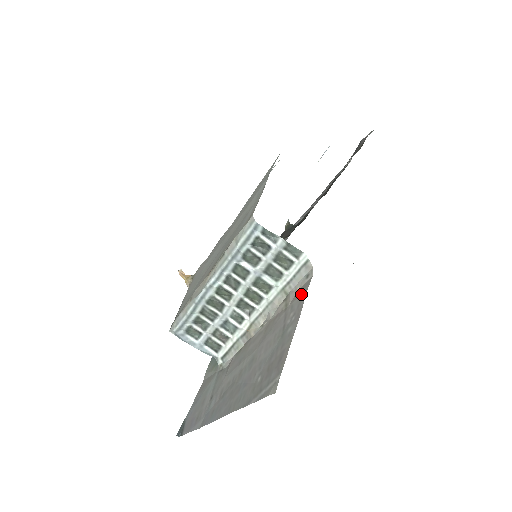
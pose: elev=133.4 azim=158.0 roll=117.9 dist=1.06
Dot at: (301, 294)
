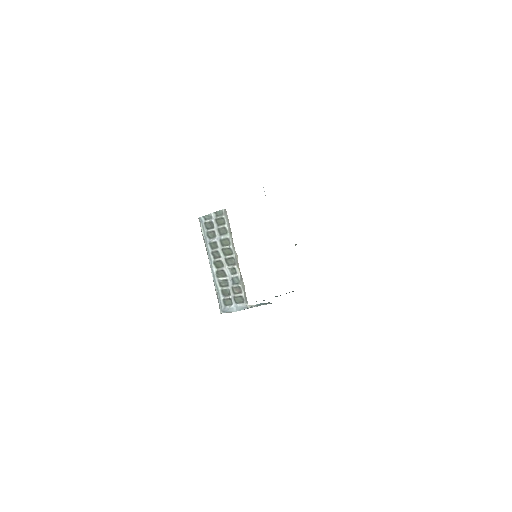
Dot at: occluded
